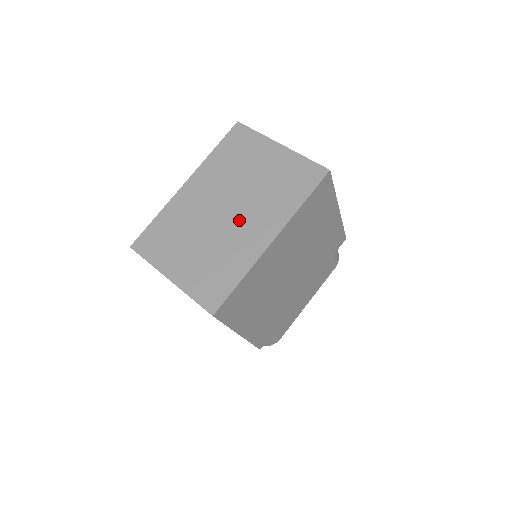
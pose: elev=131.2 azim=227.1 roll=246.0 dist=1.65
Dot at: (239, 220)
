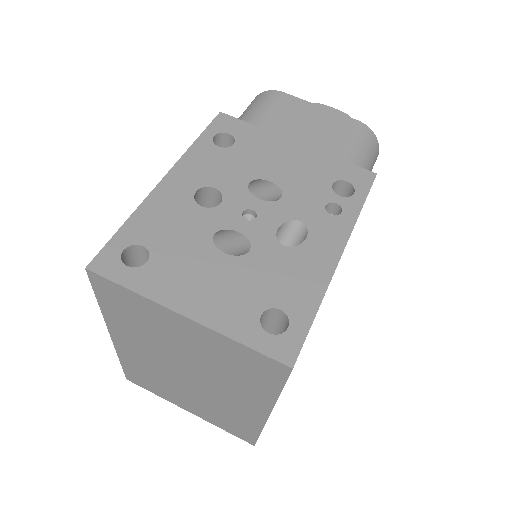
Dot at: (211, 389)
